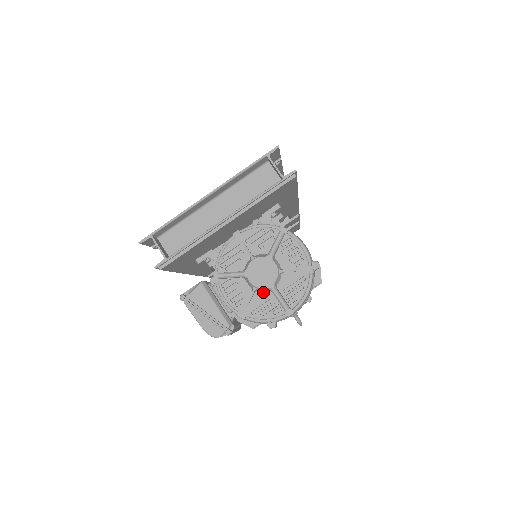
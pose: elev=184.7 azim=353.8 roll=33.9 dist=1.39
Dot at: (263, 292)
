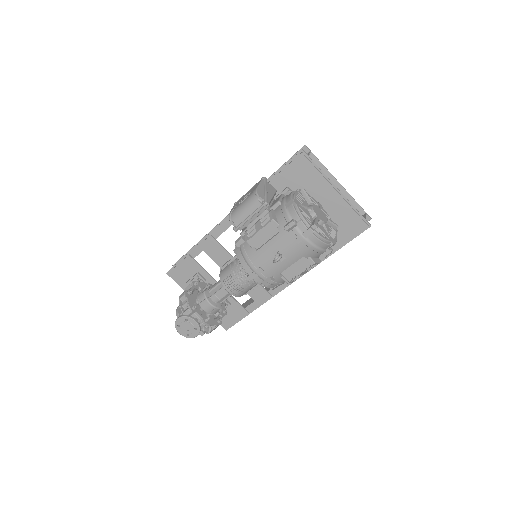
Dot at: (310, 215)
